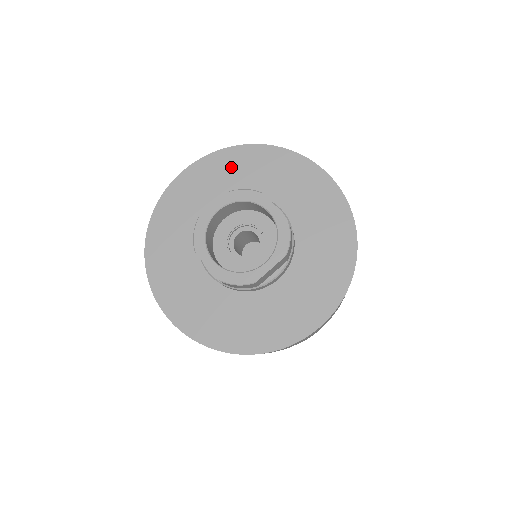
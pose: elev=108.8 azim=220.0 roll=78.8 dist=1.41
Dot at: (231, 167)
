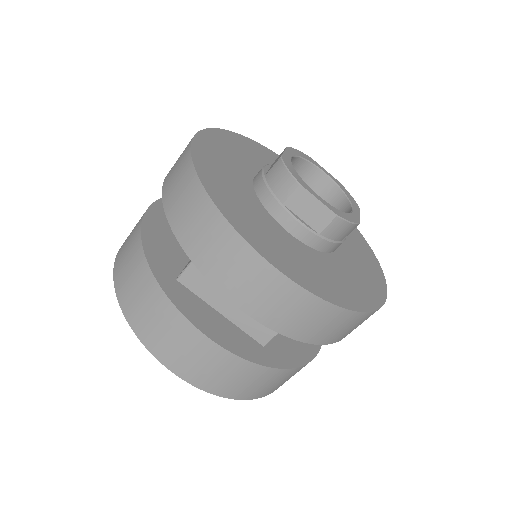
Dot at: occluded
